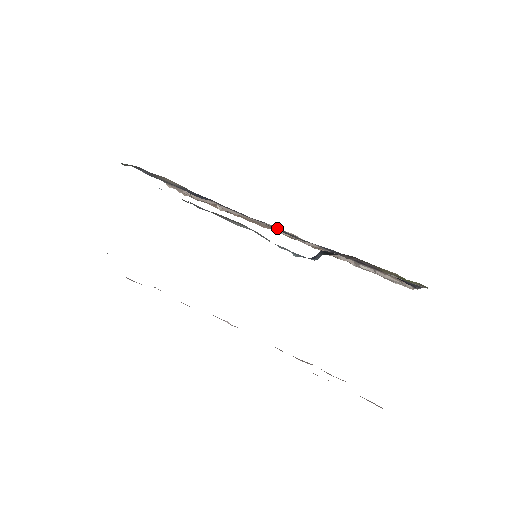
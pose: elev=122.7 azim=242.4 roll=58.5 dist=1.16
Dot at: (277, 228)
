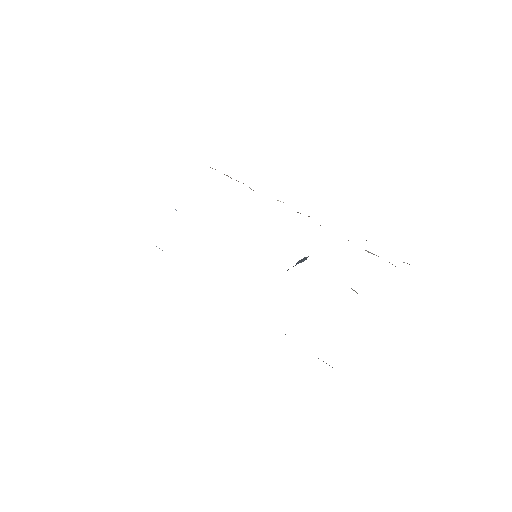
Dot at: occluded
